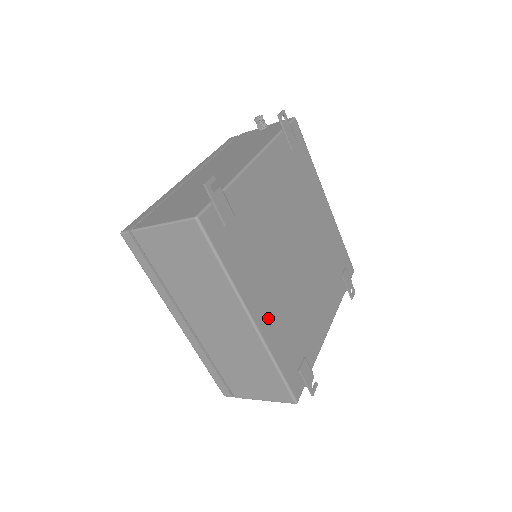
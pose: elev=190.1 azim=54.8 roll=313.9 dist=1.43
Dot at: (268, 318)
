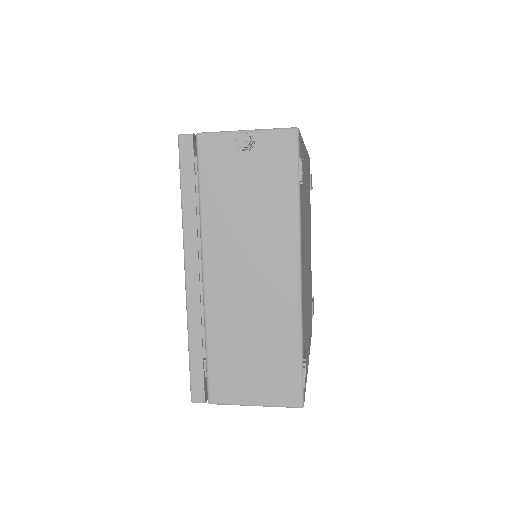
Dot at: (309, 337)
